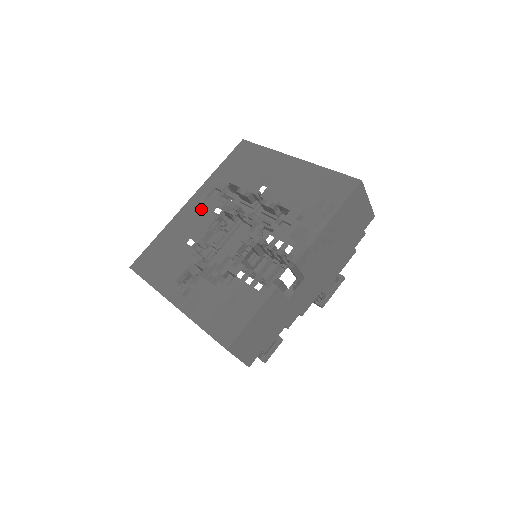
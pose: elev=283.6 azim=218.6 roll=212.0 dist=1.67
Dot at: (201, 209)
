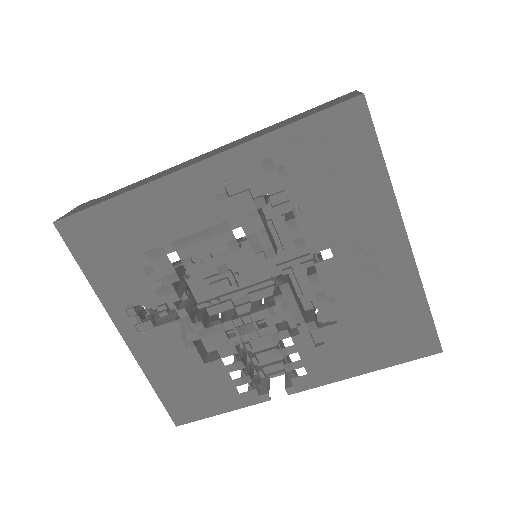
Dot at: (213, 206)
